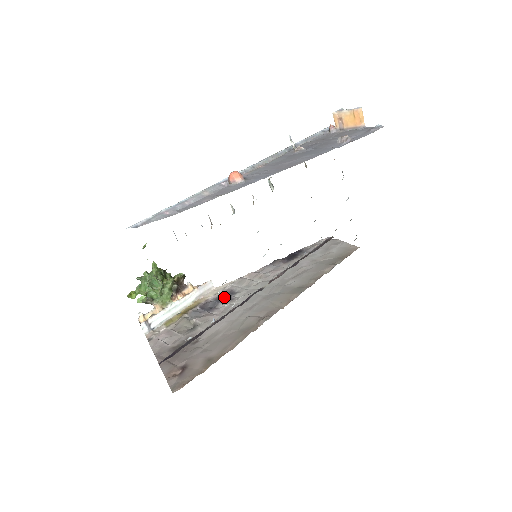
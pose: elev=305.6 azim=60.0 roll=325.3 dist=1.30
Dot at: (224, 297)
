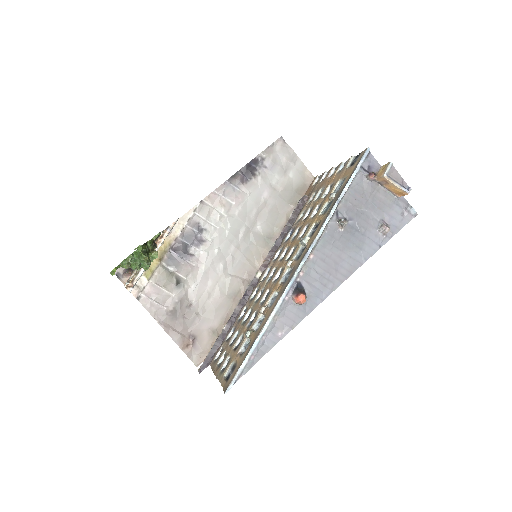
Dot at: (194, 236)
